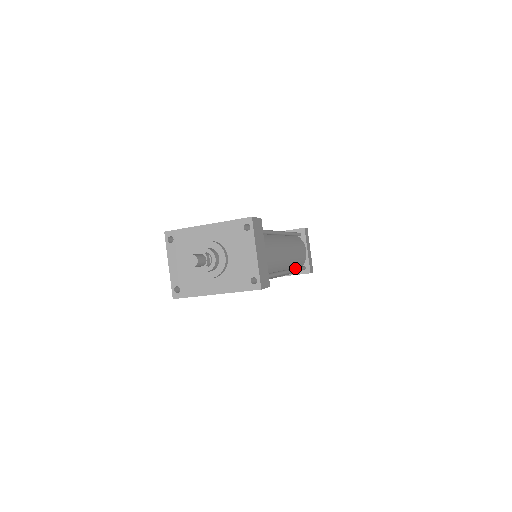
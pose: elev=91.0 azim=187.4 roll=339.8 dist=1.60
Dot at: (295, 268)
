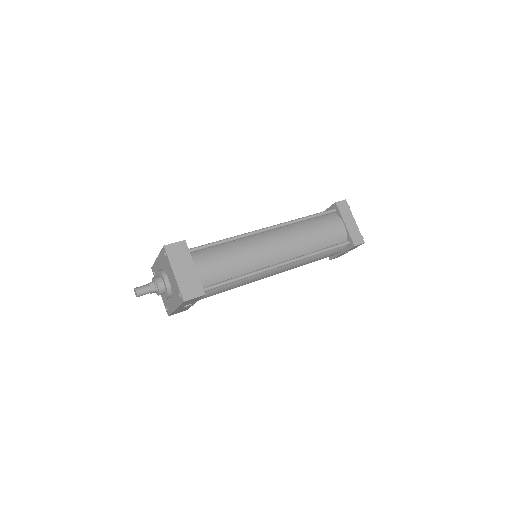
Dot at: (318, 250)
